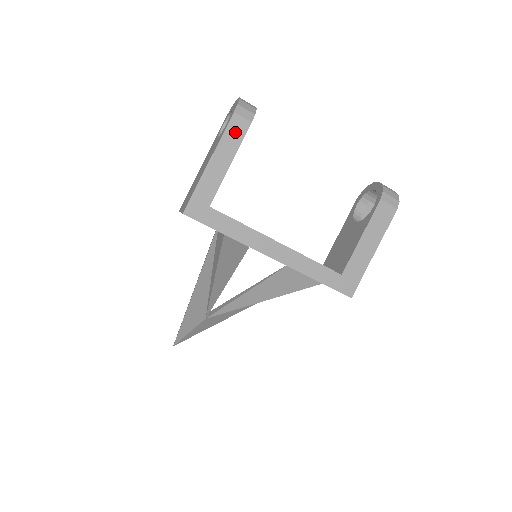
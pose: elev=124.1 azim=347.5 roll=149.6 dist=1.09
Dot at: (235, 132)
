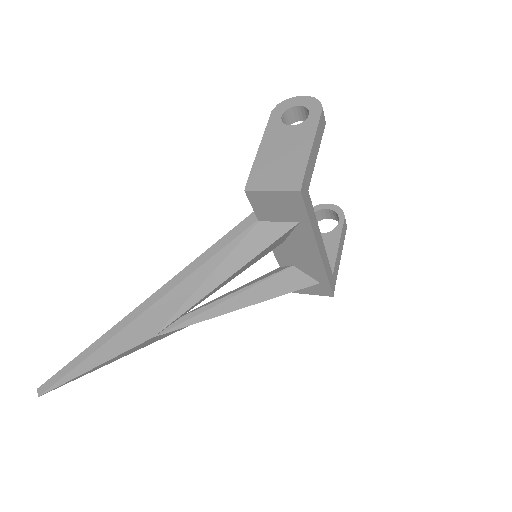
Dot at: (321, 126)
